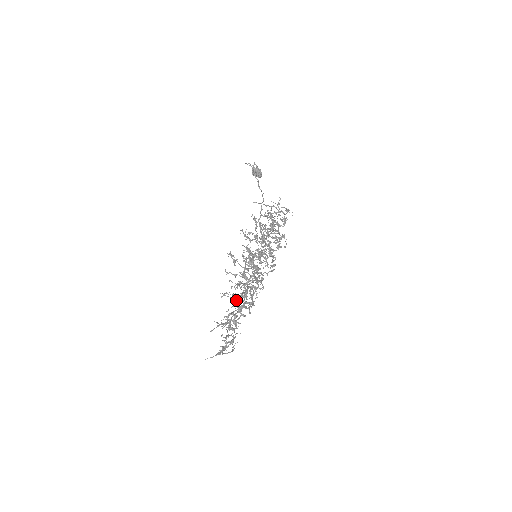
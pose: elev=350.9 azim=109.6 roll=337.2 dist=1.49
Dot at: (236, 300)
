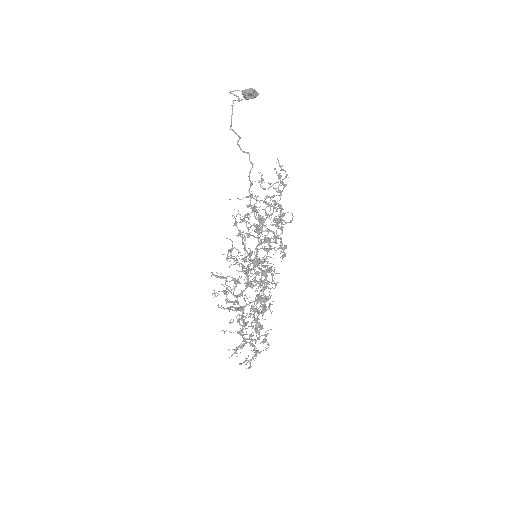
Dot at: (242, 326)
